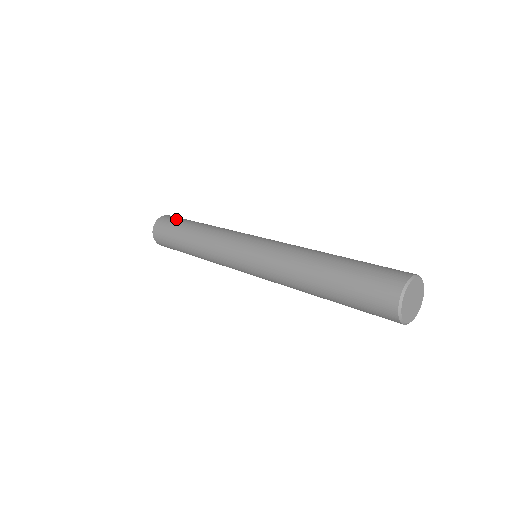
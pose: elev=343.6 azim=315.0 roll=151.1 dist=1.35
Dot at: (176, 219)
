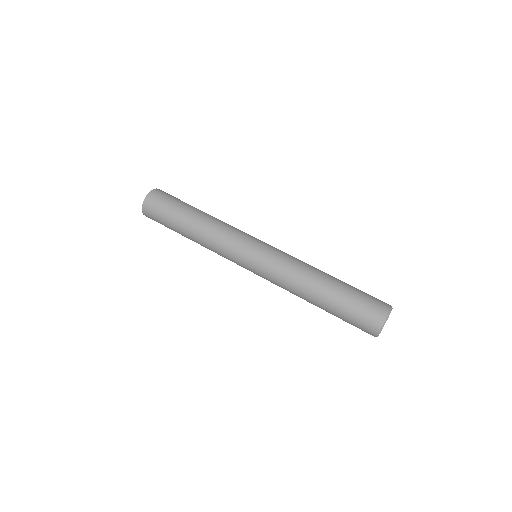
Dot at: (160, 217)
